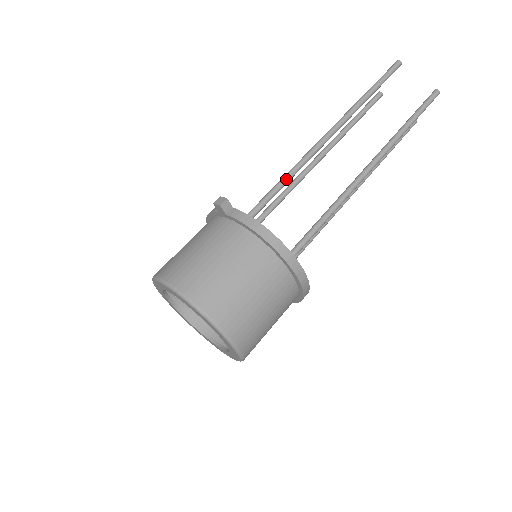
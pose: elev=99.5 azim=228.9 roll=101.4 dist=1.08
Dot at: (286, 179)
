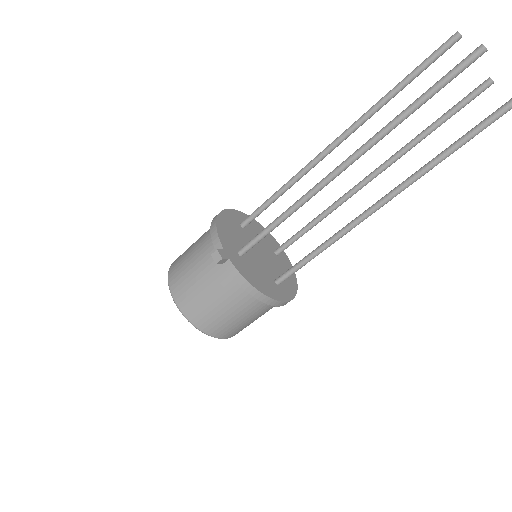
Dot at: (287, 217)
